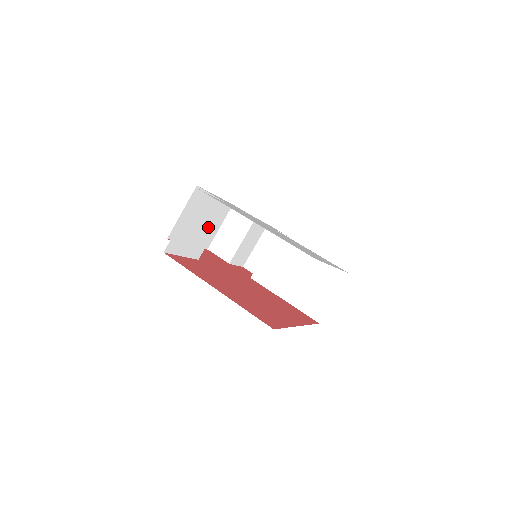
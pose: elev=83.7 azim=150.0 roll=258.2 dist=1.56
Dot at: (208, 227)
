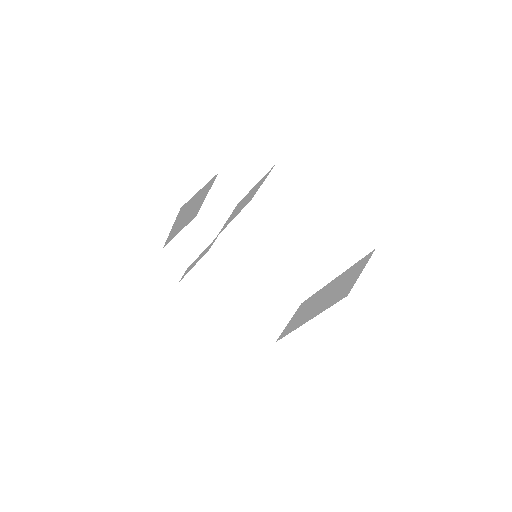
Dot at: (241, 208)
